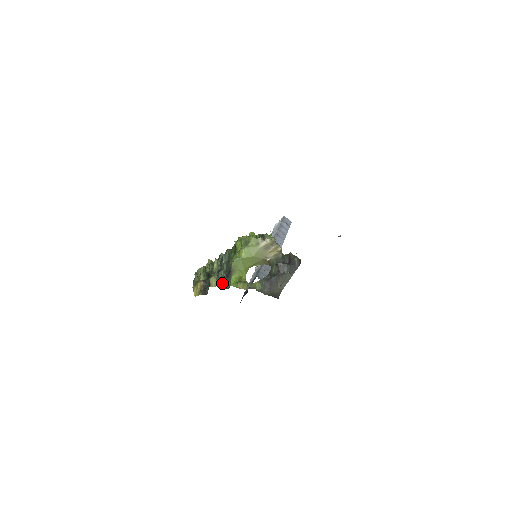
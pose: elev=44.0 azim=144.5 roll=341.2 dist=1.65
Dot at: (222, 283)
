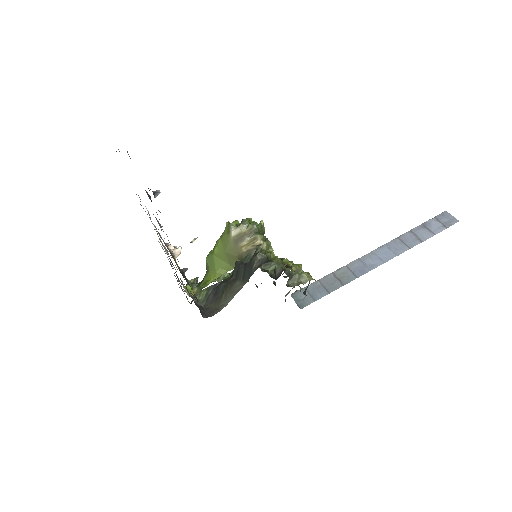
Dot at: occluded
